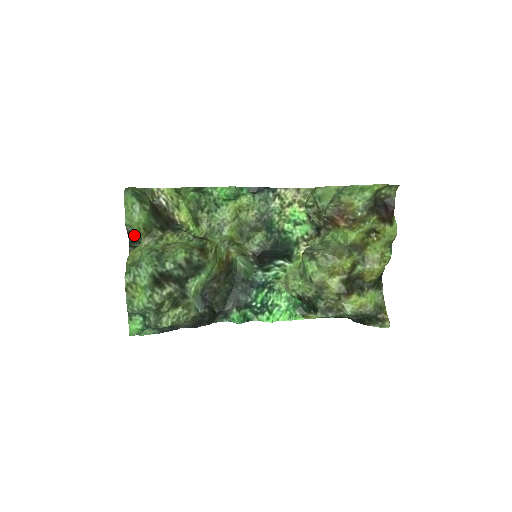
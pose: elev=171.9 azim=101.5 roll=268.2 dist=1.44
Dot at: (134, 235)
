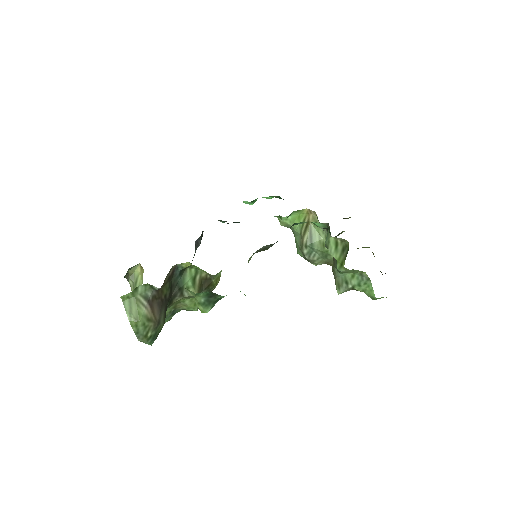
Dot at: occluded
